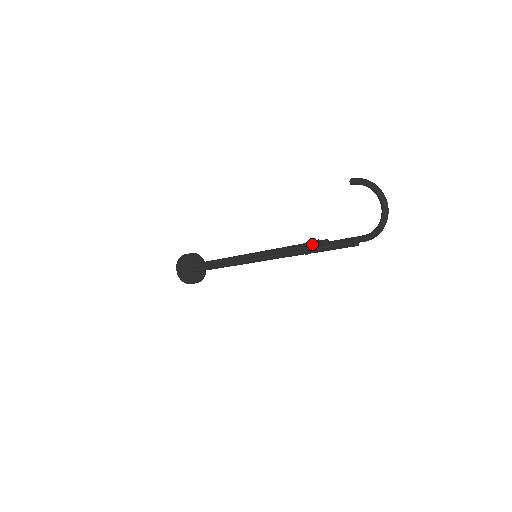
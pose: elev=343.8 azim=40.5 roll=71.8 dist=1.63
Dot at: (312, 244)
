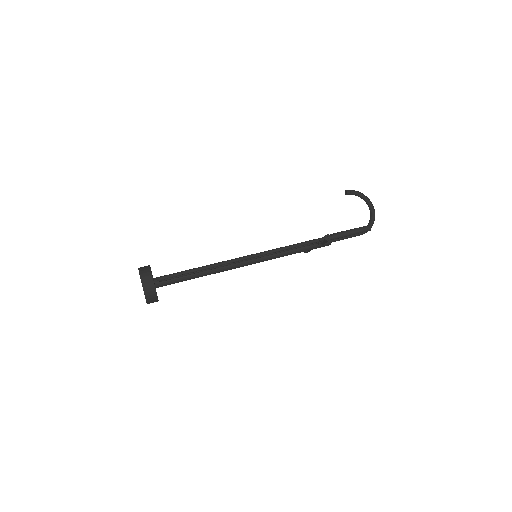
Dot at: occluded
